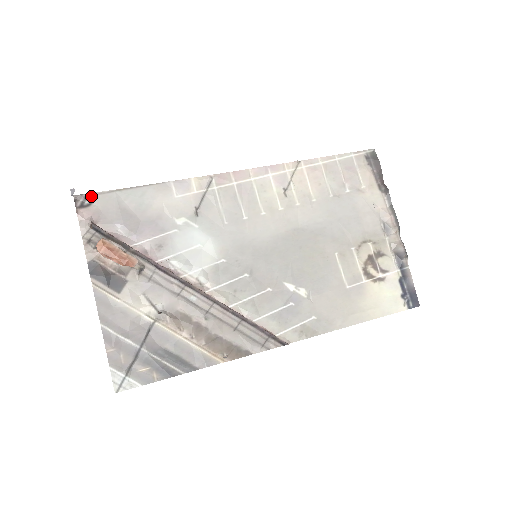
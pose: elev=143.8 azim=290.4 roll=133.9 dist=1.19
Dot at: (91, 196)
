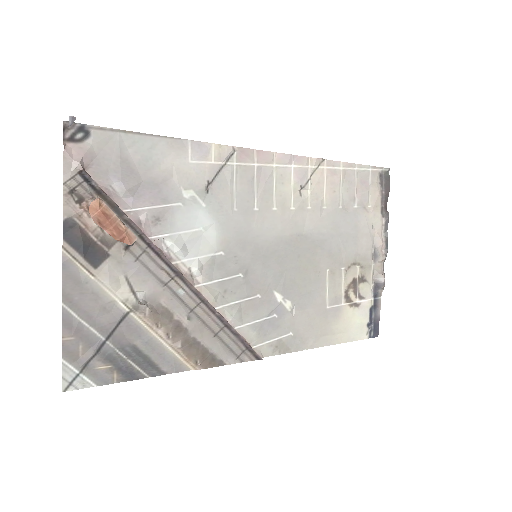
Dot at: (87, 129)
